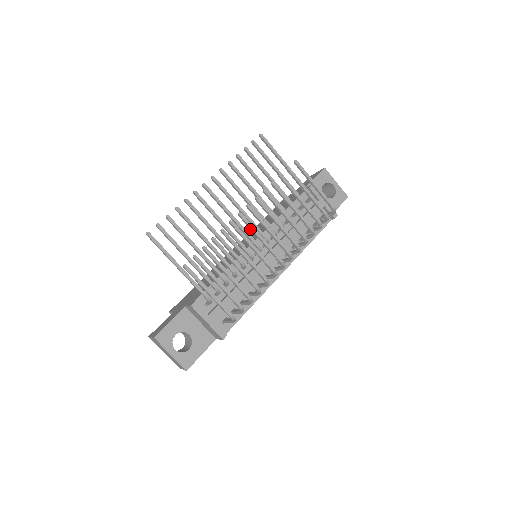
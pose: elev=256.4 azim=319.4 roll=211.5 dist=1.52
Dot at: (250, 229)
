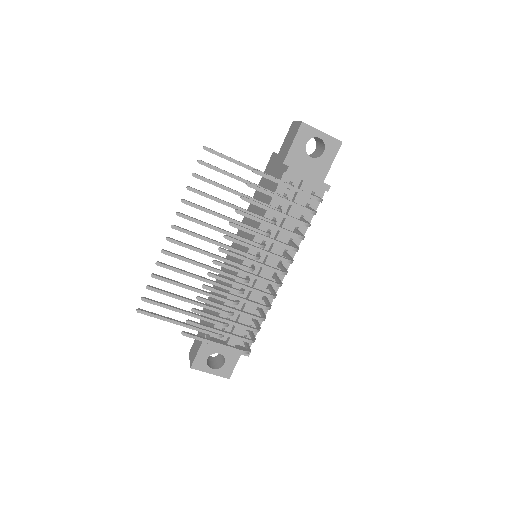
Dot at: (231, 269)
